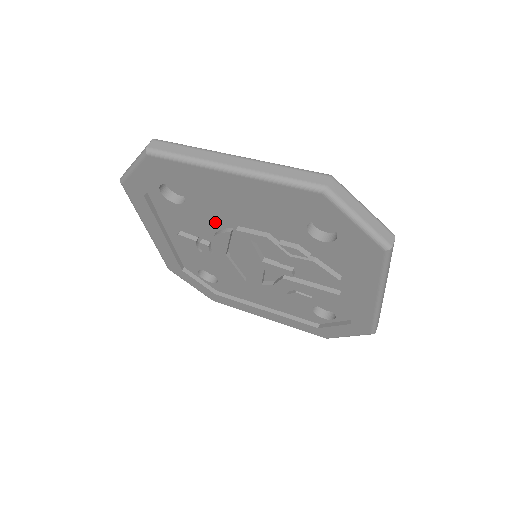
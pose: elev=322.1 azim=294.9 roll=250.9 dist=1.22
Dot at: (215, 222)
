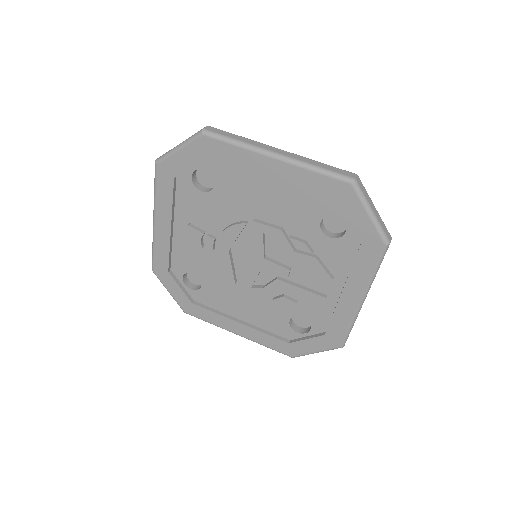
Dot at: (233, 214)
